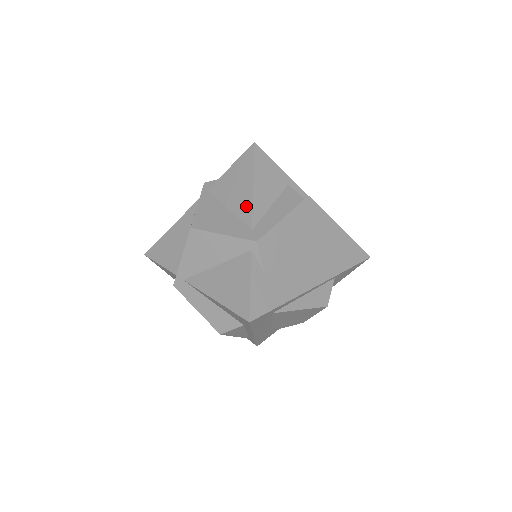
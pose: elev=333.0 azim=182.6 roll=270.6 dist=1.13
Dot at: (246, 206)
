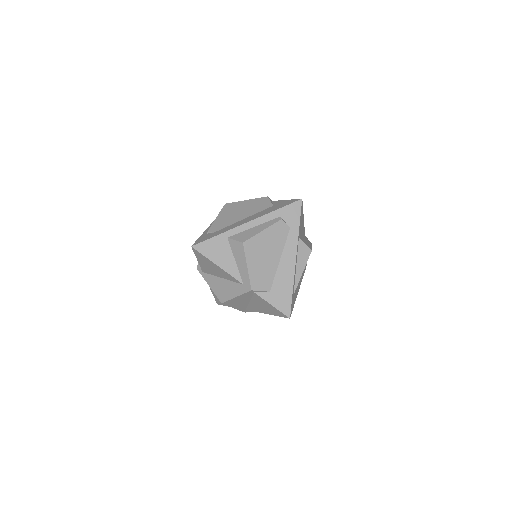
Dot at: (227, 276)
